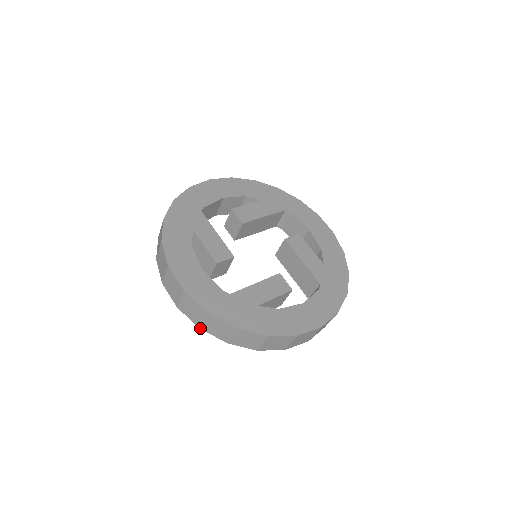
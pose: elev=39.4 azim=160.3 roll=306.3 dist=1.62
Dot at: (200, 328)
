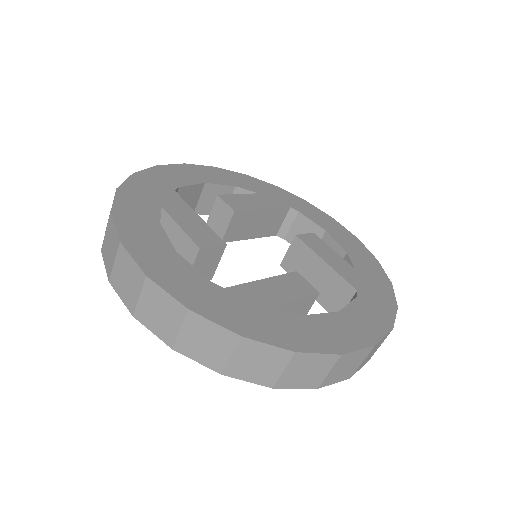
Dot at: (172, 348)
